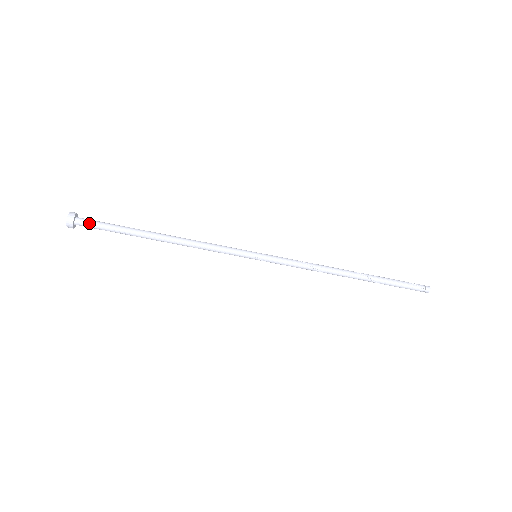
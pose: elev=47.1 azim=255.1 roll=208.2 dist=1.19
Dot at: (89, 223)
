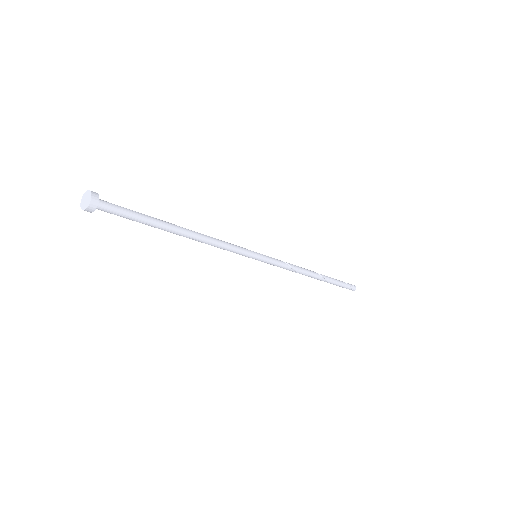
Dot at: (112, 210)
